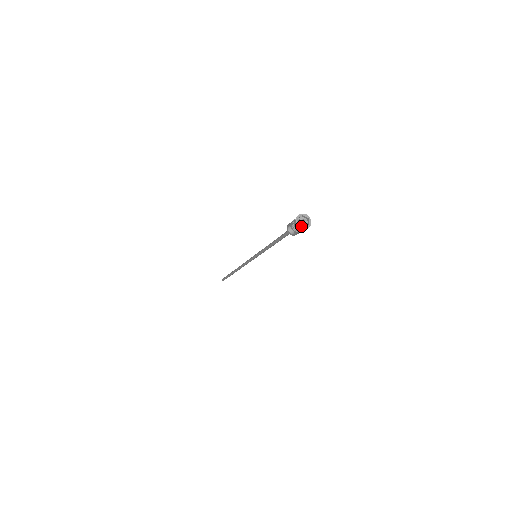
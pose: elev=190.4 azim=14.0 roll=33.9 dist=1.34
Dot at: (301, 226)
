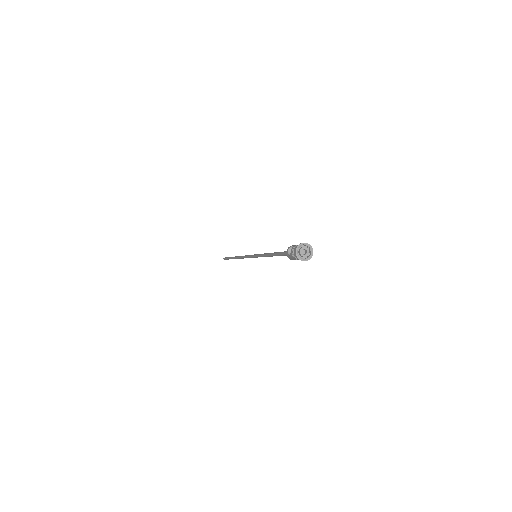
Dot at: (299, 253)
